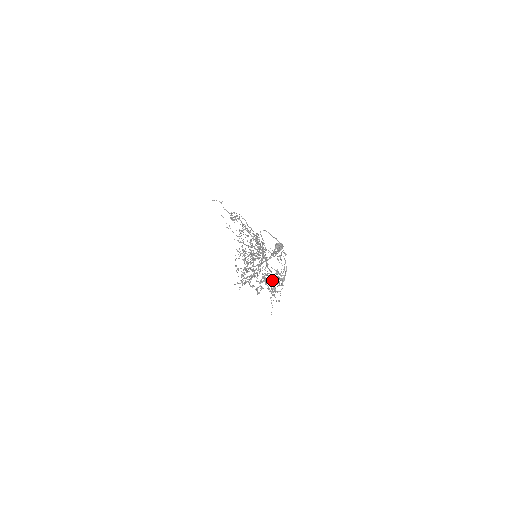
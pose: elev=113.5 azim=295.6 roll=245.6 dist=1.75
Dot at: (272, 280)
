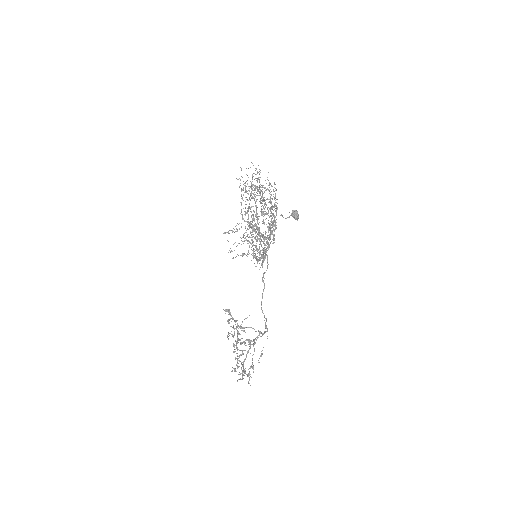
Dot at: (243, 341)
